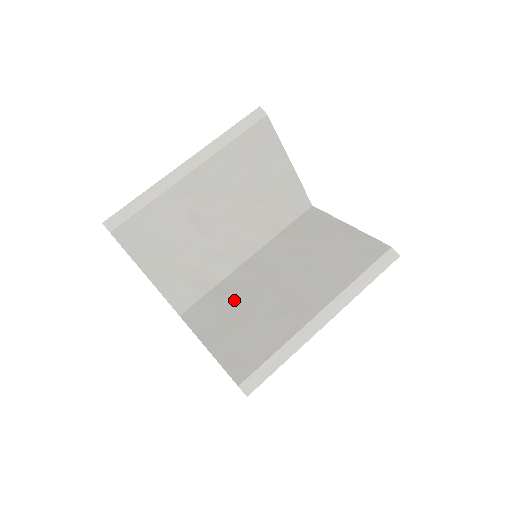
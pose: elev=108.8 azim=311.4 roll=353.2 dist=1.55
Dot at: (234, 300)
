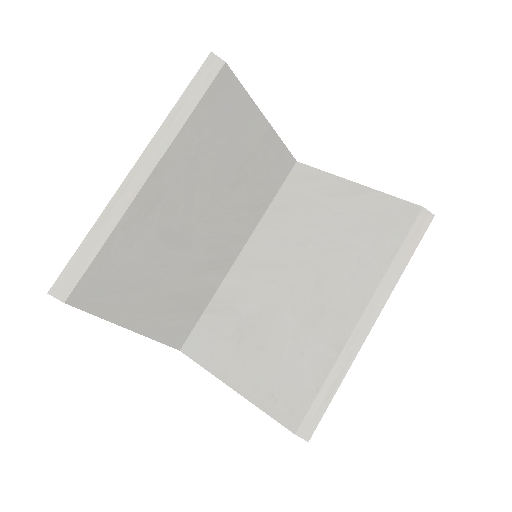
Dot at: (244, 316)
